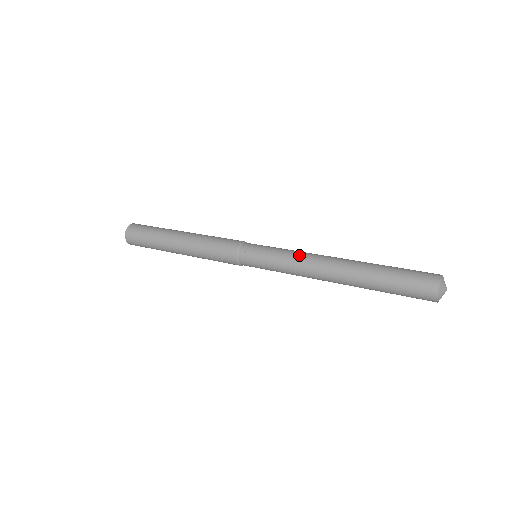
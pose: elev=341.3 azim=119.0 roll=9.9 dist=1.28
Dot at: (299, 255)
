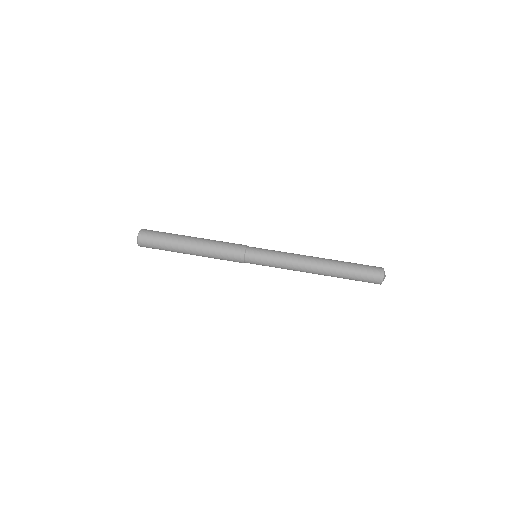
Dot at: (292, 258)
